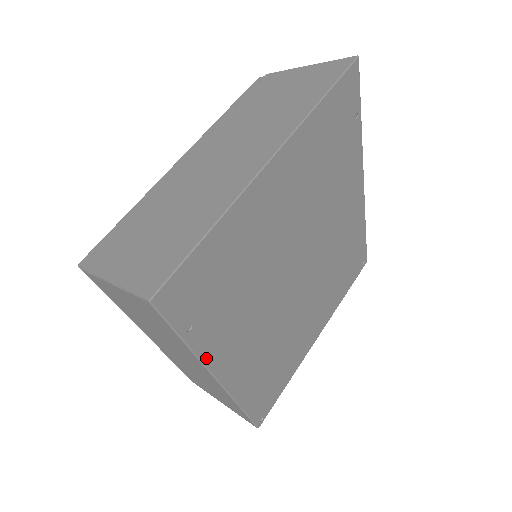
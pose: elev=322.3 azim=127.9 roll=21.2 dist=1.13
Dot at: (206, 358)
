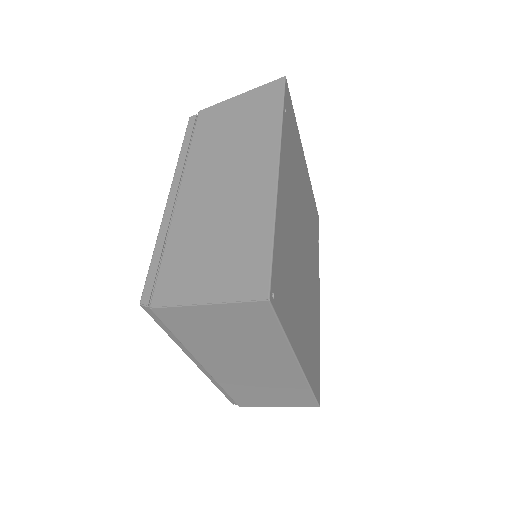
Dot at: (282, 135)
